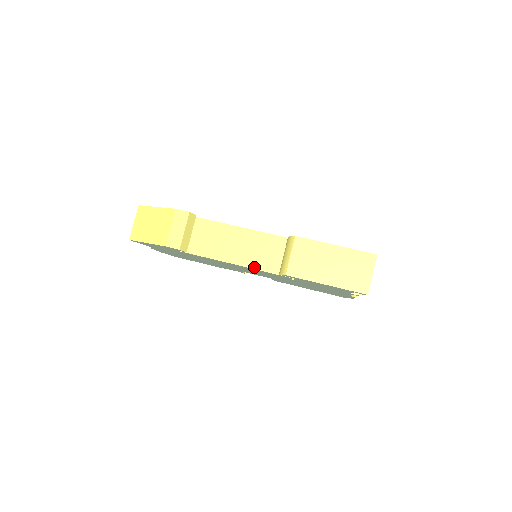
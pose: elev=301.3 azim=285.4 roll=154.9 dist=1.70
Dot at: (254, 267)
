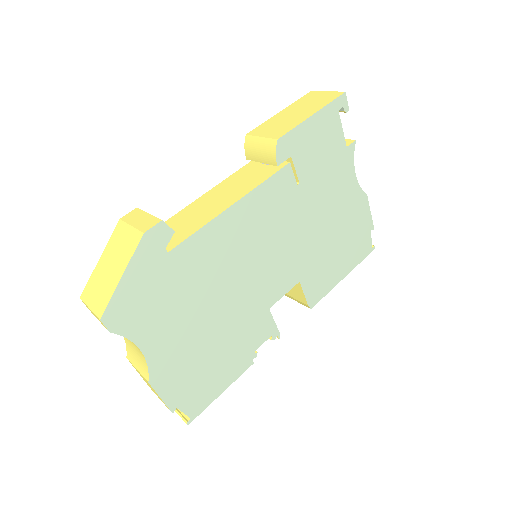
Dot at: (252, 188)
